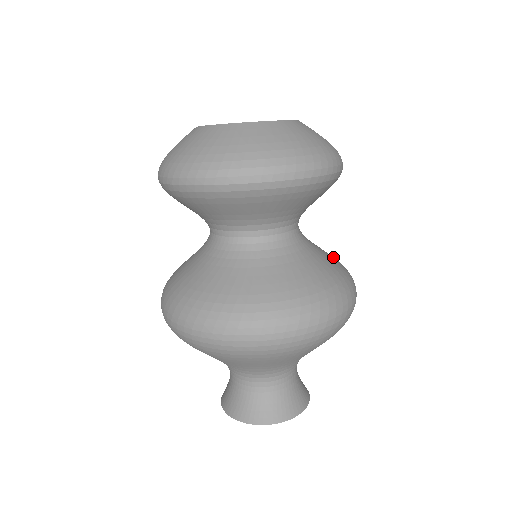
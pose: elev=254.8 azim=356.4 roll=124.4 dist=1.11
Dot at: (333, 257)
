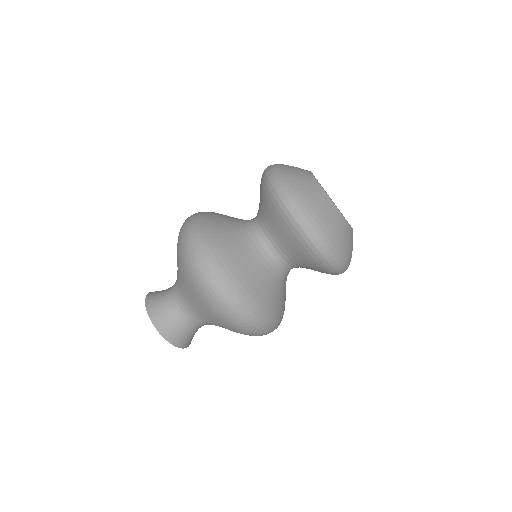
Dot at: occluded
